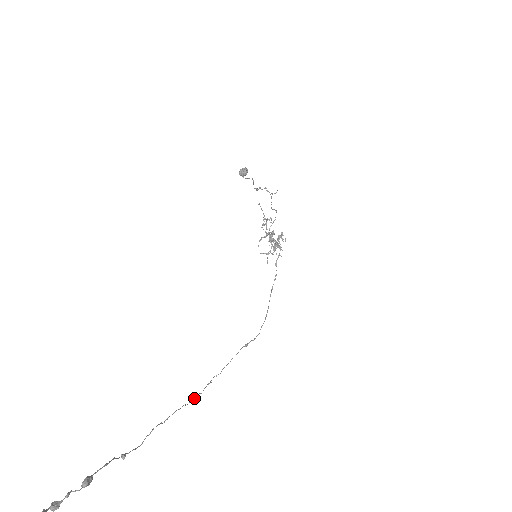
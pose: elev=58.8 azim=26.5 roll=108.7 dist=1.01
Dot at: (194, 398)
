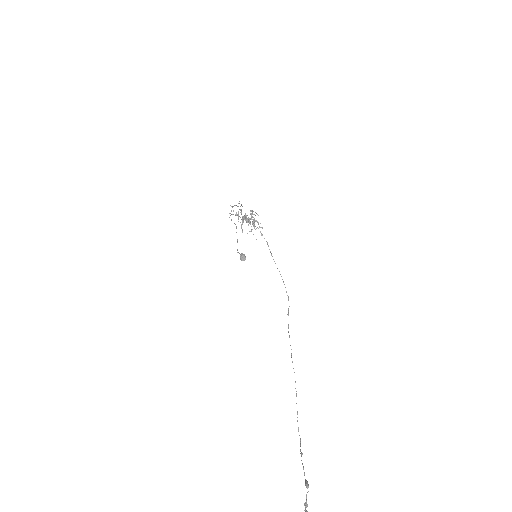
Dot at: occluded
